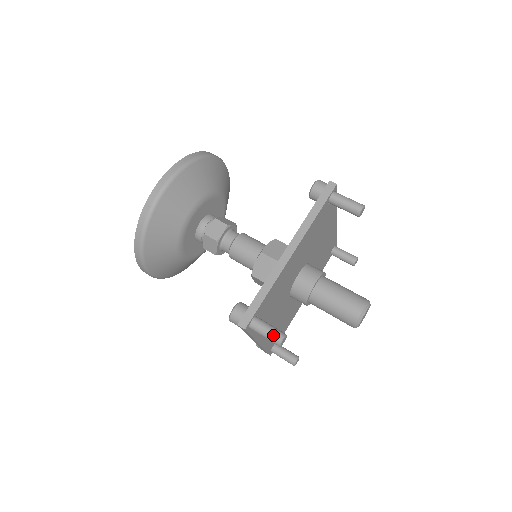
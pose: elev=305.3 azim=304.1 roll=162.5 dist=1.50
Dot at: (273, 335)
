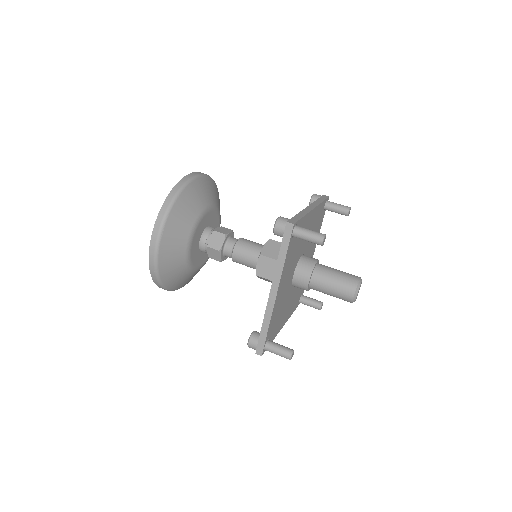
Dot at: (317, 232)
